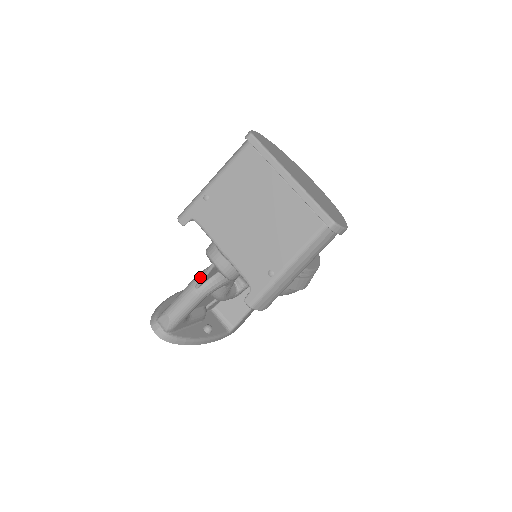
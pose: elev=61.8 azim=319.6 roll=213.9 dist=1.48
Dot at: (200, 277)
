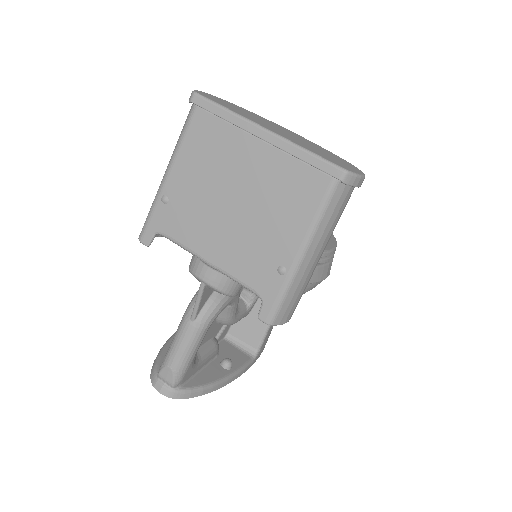
Dot at: (193, 305)
